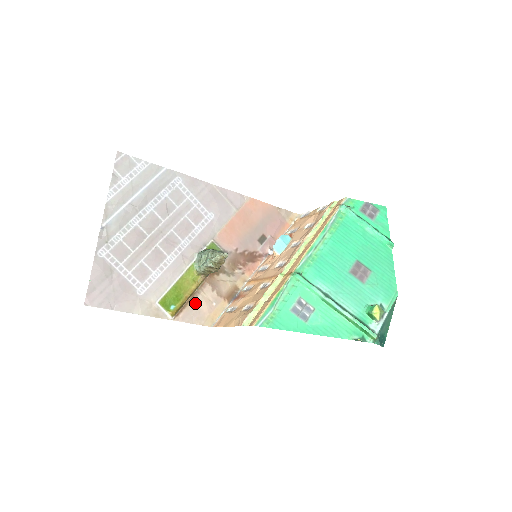
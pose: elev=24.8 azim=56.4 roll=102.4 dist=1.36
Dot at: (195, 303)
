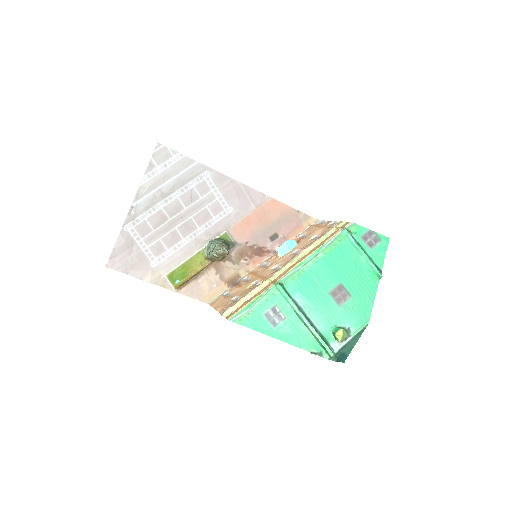
Dot at: (198, 282)
